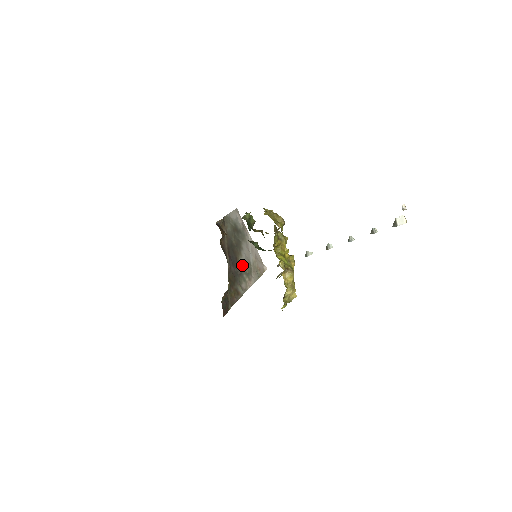
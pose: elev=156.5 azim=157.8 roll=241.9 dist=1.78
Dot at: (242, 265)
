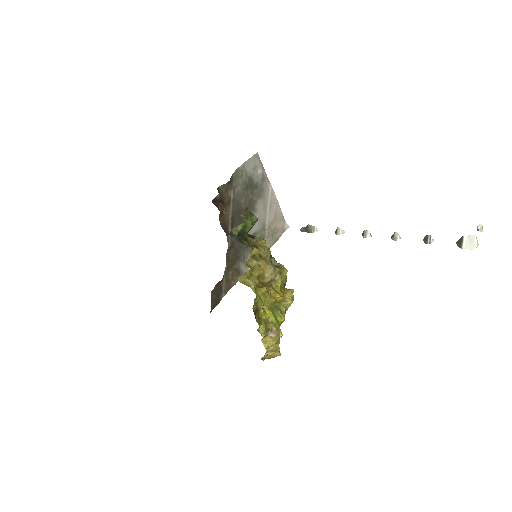
Dot at: (251, 233)
